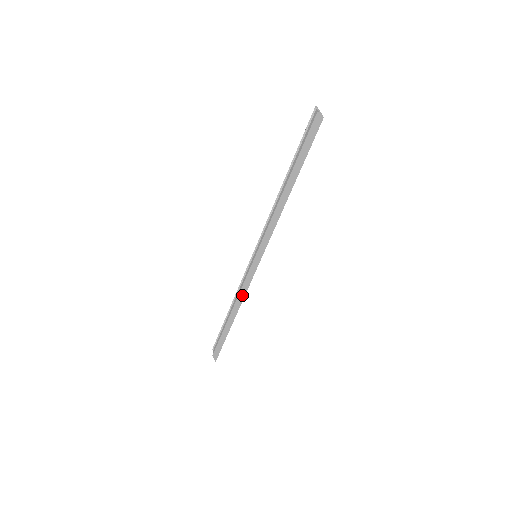
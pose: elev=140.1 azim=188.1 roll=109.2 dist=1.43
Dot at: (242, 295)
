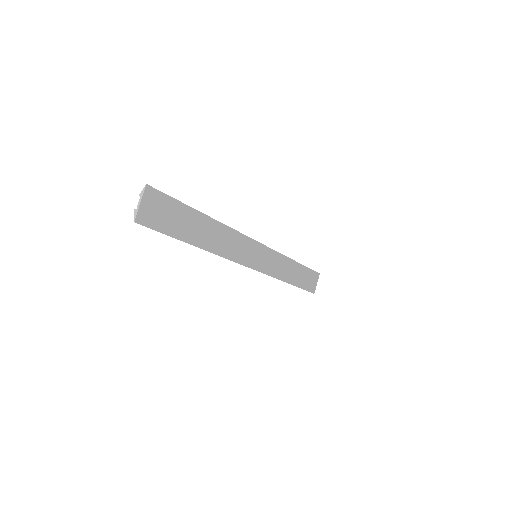
Dot at: (275, 274)
